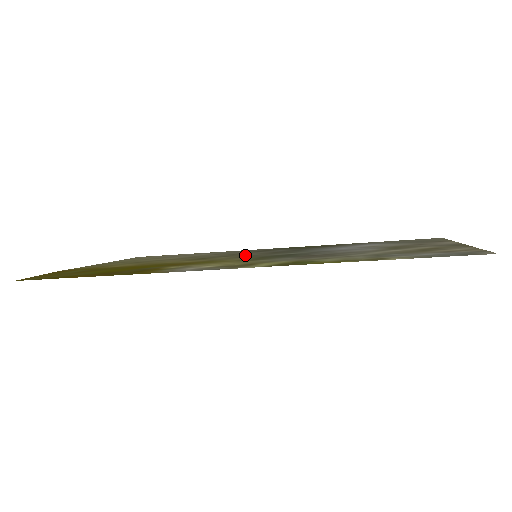
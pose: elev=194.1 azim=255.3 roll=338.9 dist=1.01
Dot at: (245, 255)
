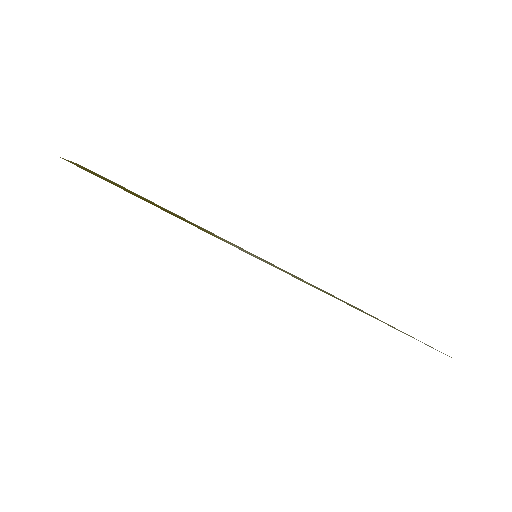
Dot at: (241, 248)
